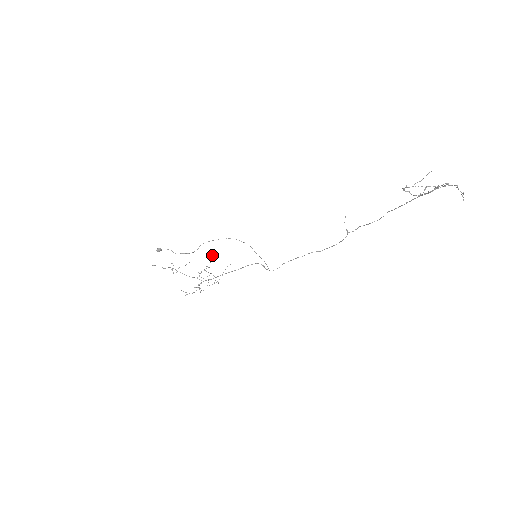
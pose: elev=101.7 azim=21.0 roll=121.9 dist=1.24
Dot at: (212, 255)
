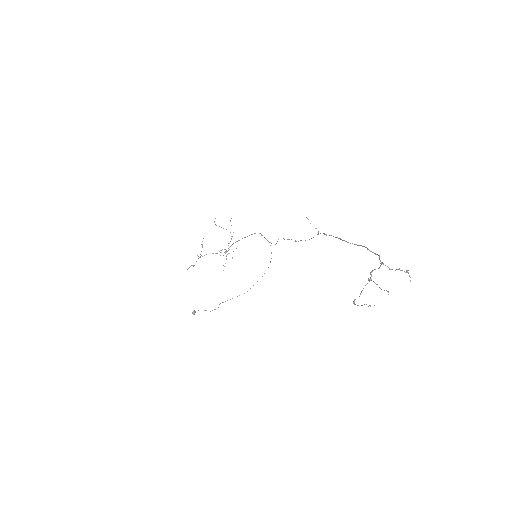
Dot at: (220, 255)
